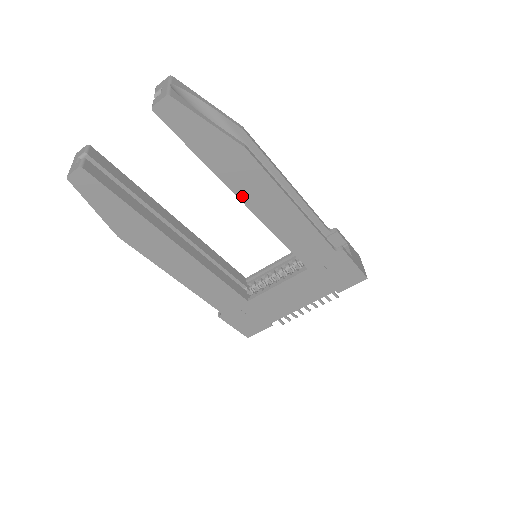
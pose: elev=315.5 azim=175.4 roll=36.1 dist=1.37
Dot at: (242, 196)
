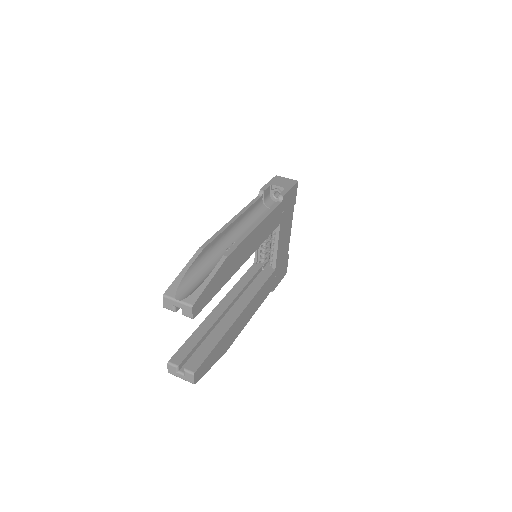
Dot at: (241, 264)
